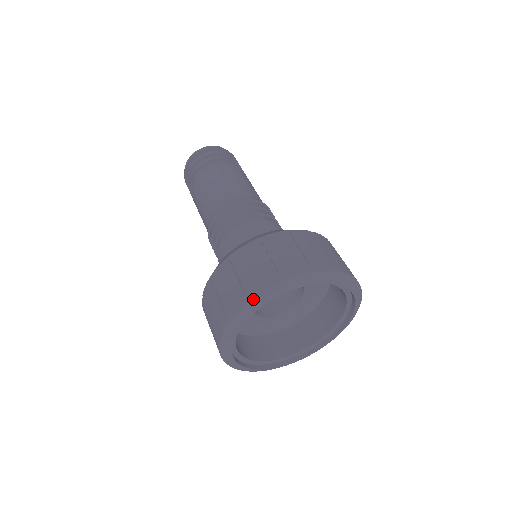
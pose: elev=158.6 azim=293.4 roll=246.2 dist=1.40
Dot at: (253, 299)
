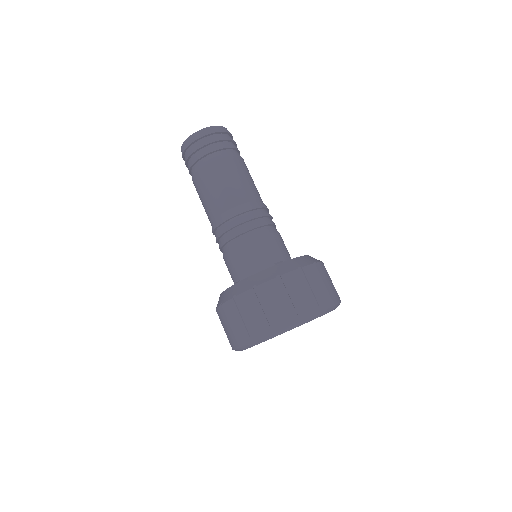
Dot at: (276, 332)
